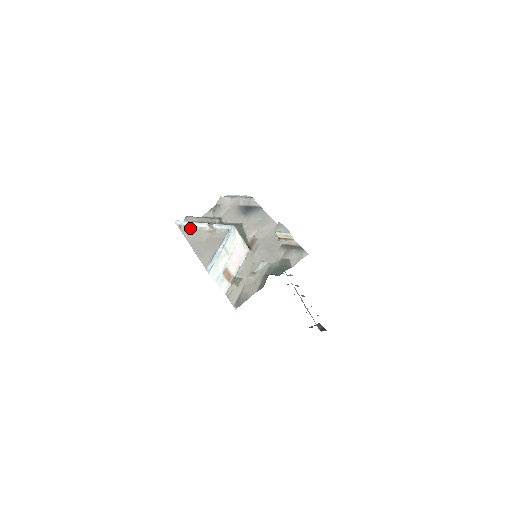
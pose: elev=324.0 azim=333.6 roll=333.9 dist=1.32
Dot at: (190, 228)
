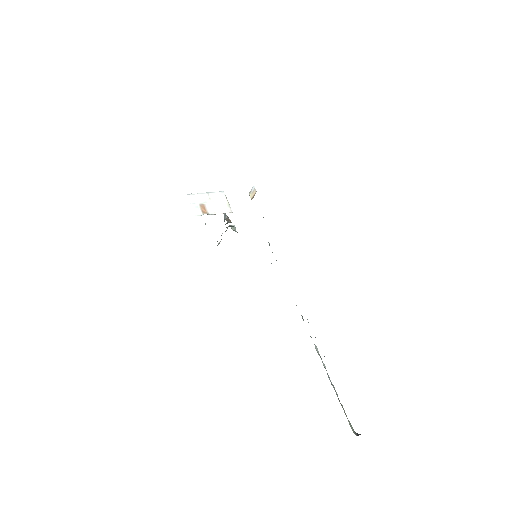
Dot at: occluded
